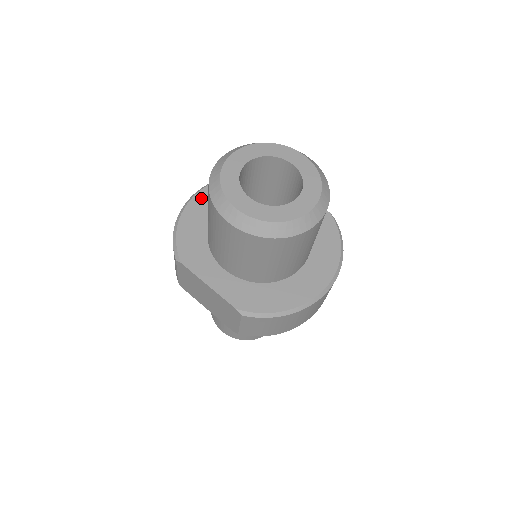
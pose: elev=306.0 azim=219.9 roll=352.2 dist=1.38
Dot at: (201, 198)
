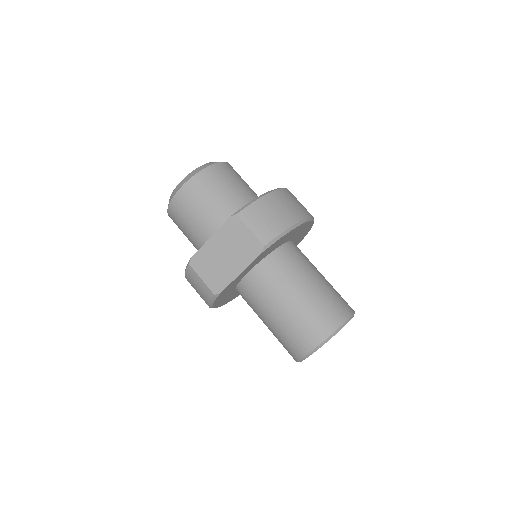
Dot at: occluded
